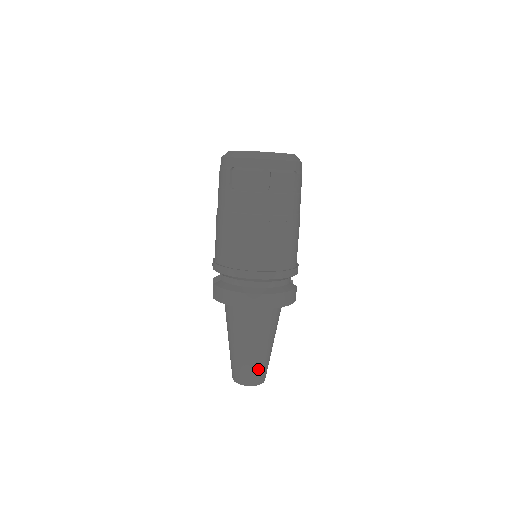
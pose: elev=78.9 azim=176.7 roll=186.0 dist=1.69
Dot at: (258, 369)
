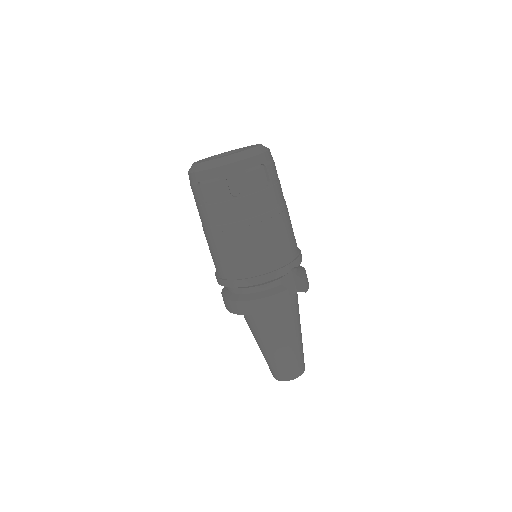
Dot at: (278, 366)
